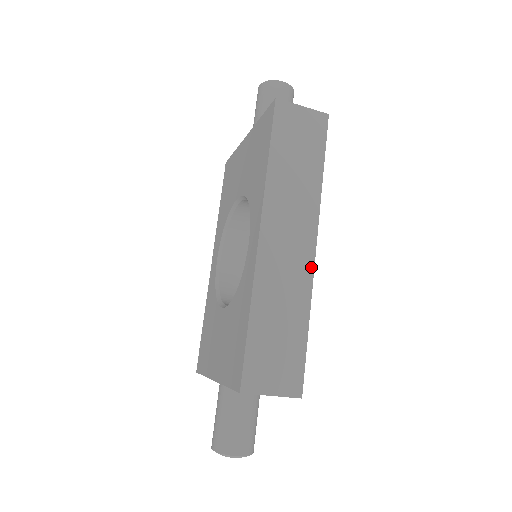
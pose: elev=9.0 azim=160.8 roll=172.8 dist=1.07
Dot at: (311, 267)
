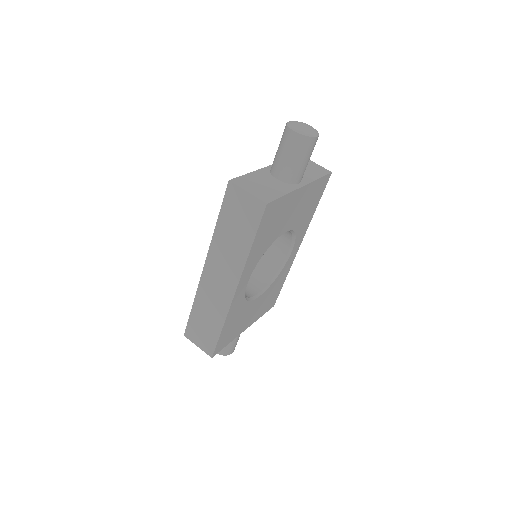
Dot at: (230, 300)
